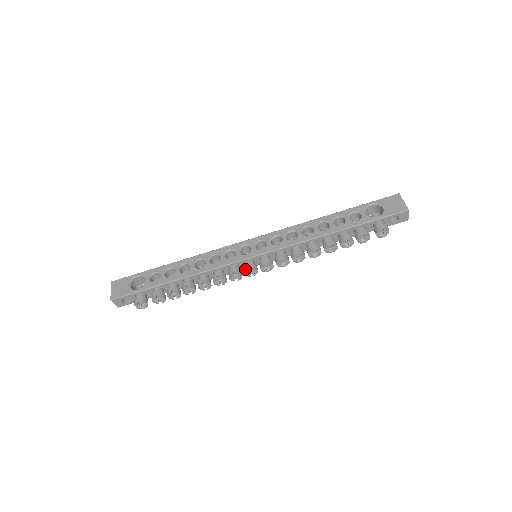
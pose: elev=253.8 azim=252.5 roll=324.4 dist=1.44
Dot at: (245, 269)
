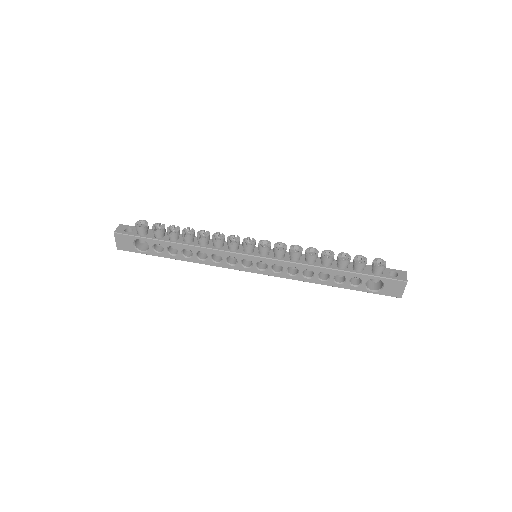
Dot at: (246, 239)
